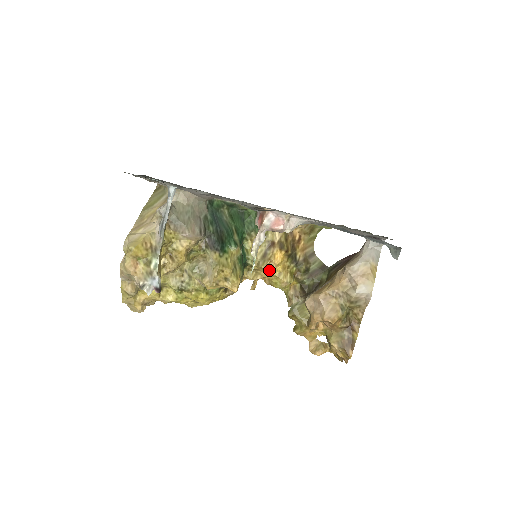
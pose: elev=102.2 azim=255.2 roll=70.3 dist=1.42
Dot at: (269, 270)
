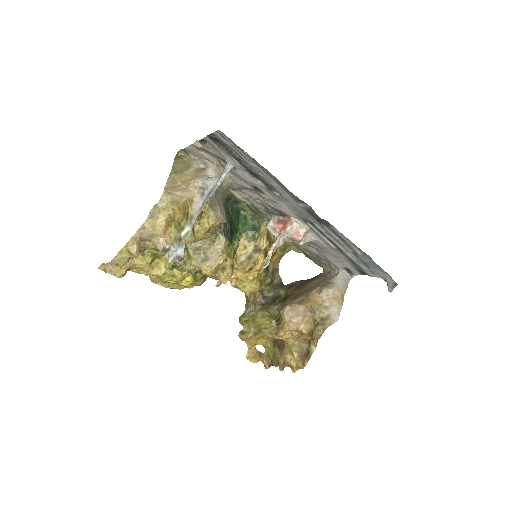
Dot at: (247, 272)
